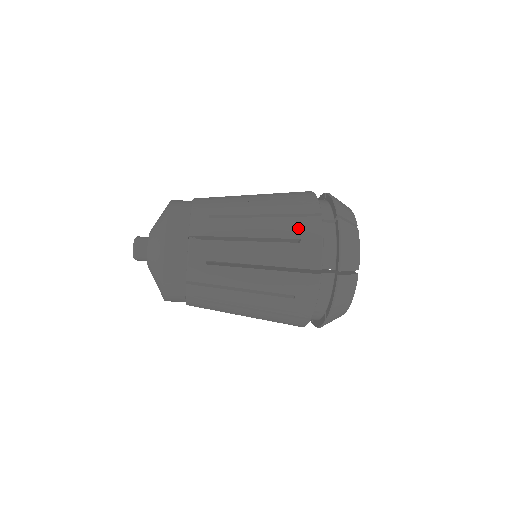
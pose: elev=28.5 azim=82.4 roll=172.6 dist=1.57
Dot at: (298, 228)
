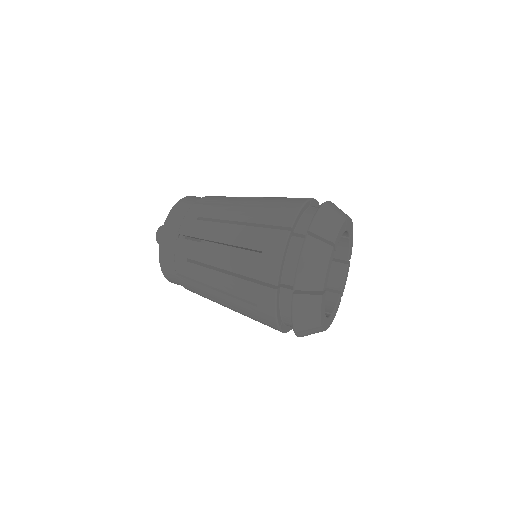
Dot at: occluded
